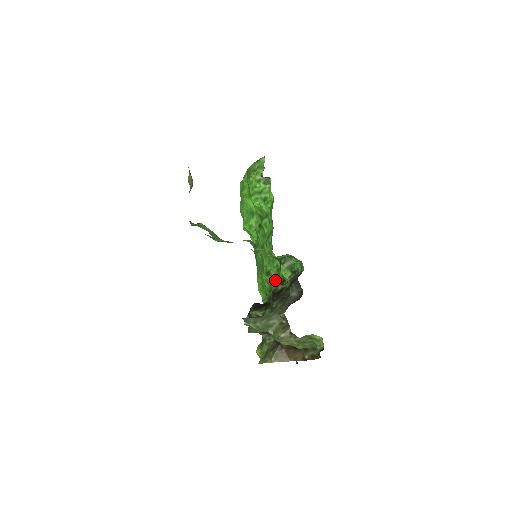
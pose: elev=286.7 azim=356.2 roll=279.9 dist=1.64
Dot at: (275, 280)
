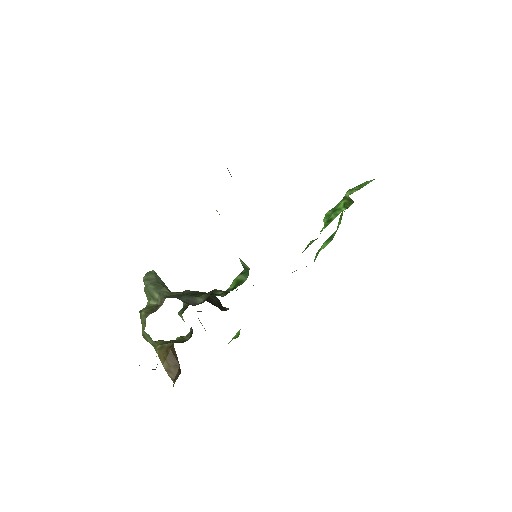
Dot at: occluded
